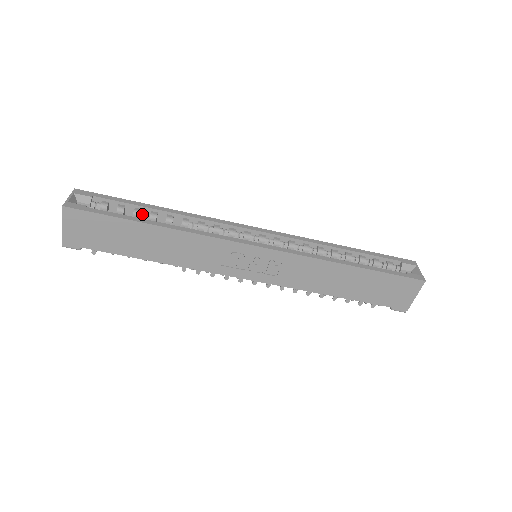
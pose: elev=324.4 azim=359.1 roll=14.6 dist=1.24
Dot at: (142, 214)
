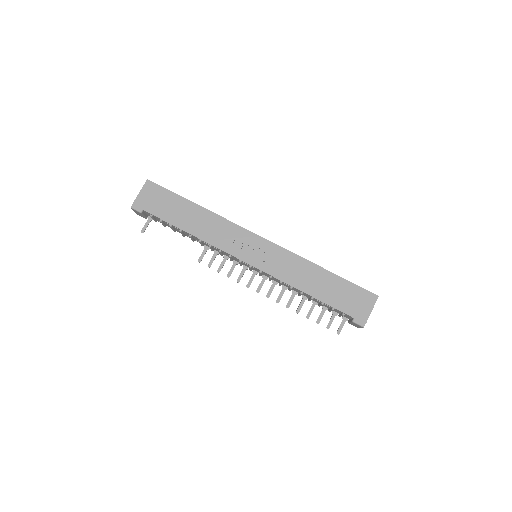
Dot at: occluded
